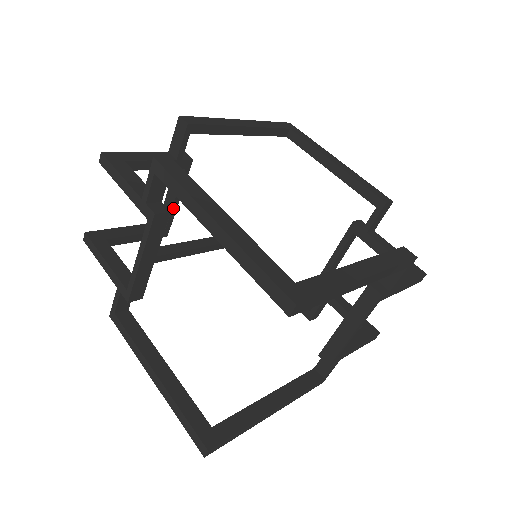
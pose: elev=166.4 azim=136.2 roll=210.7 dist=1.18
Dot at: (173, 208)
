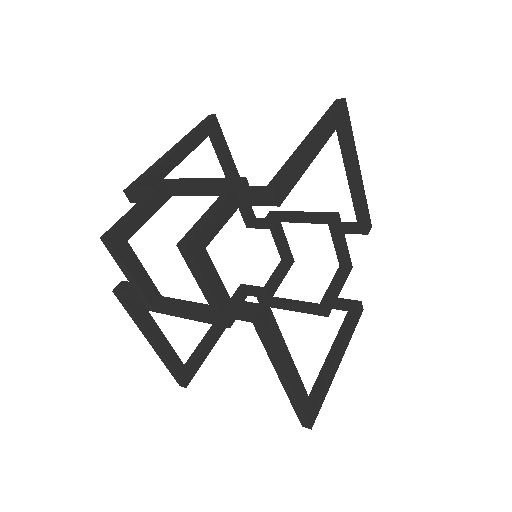
Dot at: (197, 194)
